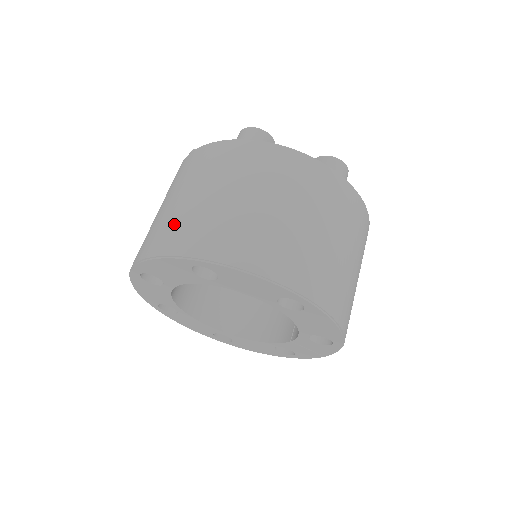
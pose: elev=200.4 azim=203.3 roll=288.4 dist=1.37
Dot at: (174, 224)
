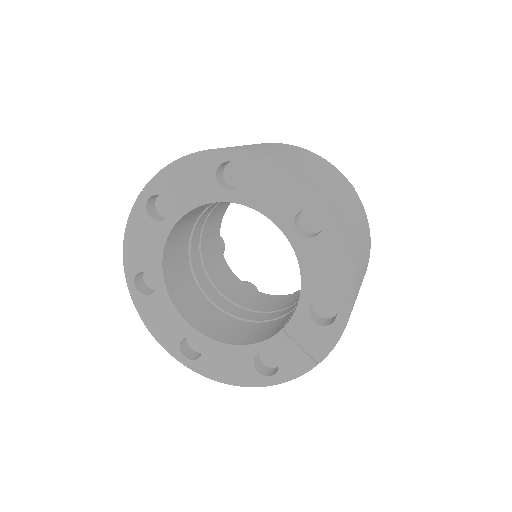
Dot at: occluded
